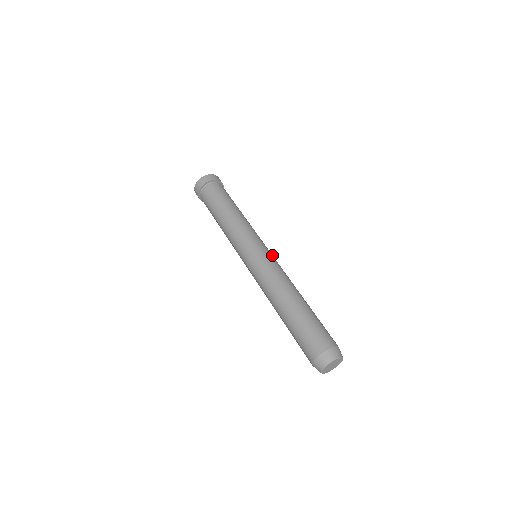
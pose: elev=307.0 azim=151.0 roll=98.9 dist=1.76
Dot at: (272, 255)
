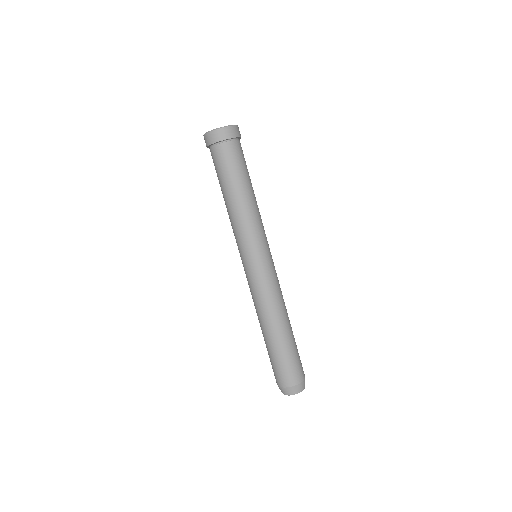
Dot at: occluded
